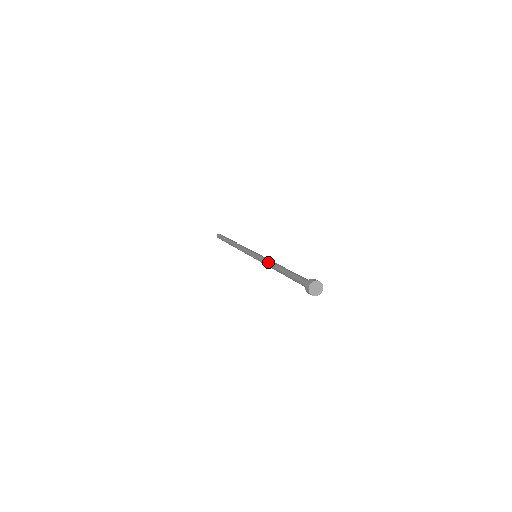
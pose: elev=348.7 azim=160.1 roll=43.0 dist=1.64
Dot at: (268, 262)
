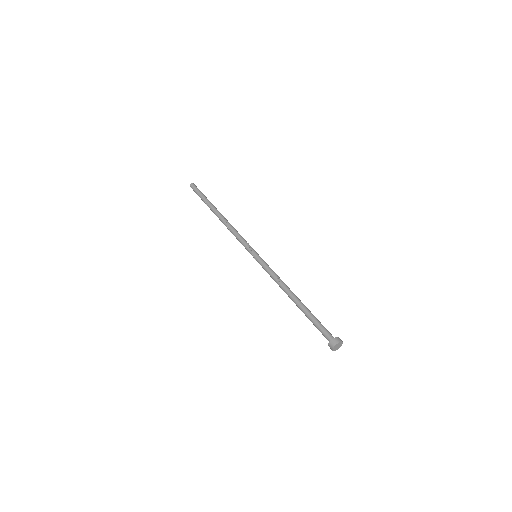
Dot at: (276, 281)
